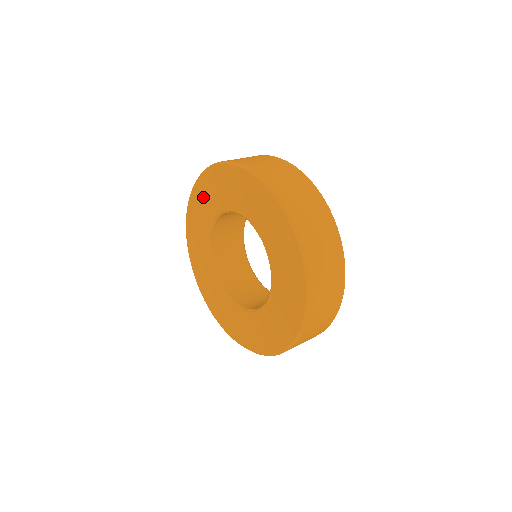
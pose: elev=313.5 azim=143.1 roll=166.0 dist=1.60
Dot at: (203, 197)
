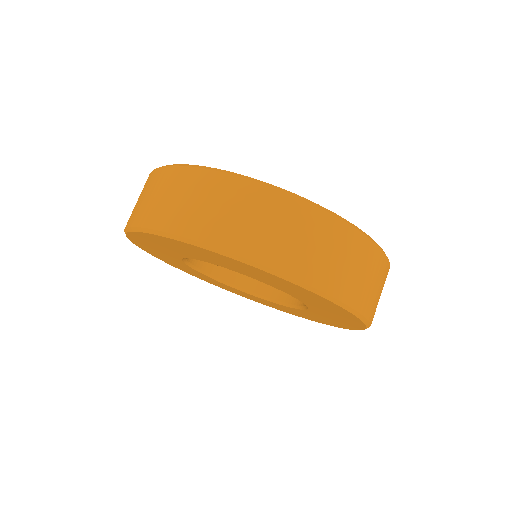
Dot at: (150, 245)
